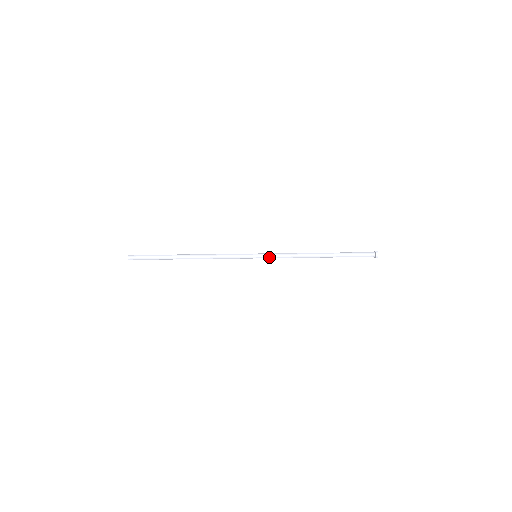
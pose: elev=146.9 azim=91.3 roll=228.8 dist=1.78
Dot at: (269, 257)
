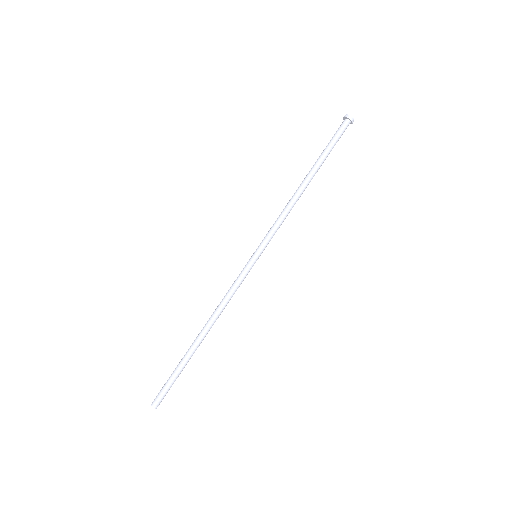
Dot at: (268, 242)
